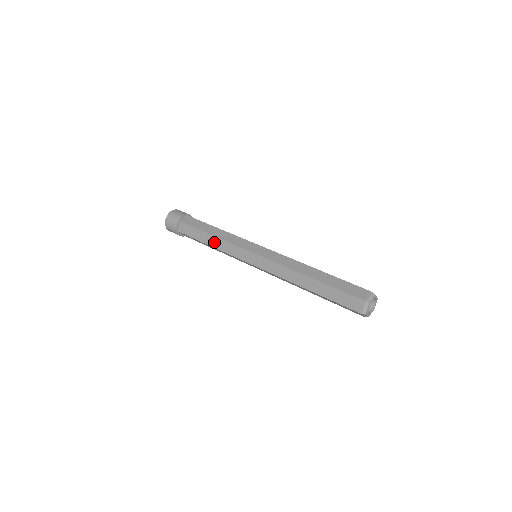
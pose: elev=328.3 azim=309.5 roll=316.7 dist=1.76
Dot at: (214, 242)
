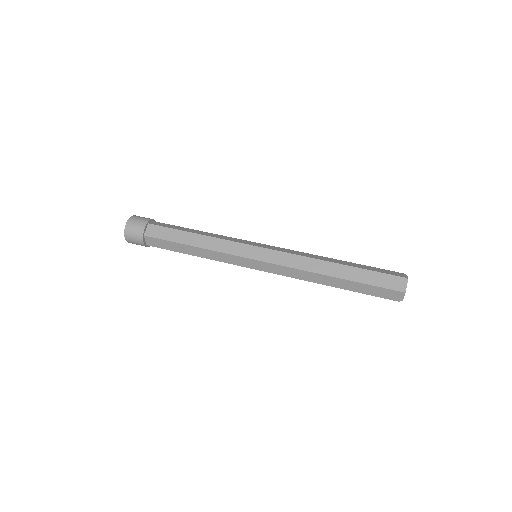
Dot at: (202, 241)
